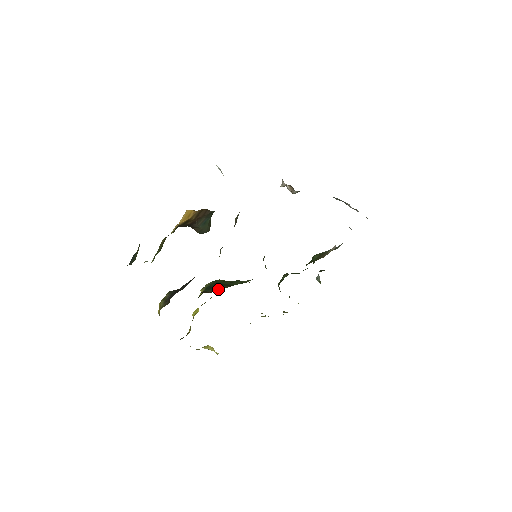
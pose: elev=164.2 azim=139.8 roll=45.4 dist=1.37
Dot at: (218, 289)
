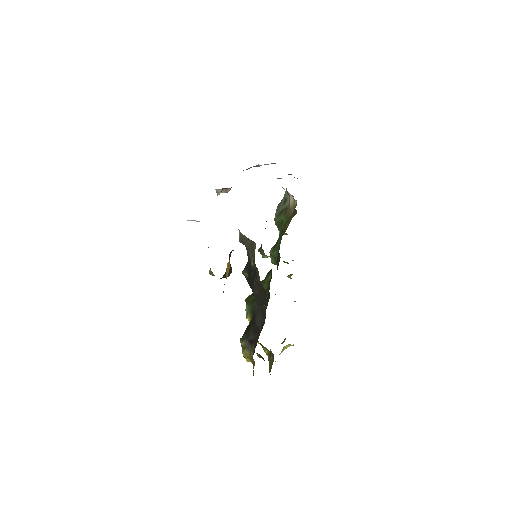
Dot at: occluded
